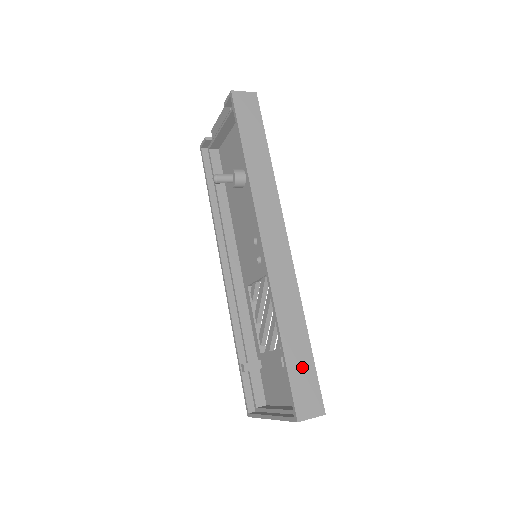
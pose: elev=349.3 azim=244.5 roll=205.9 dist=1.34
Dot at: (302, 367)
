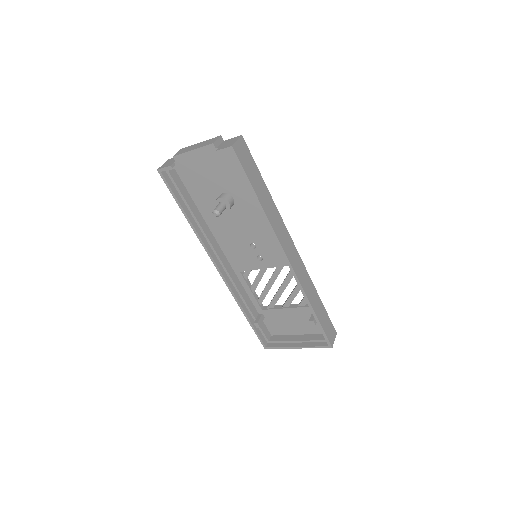
Dot at: (324, 319)
